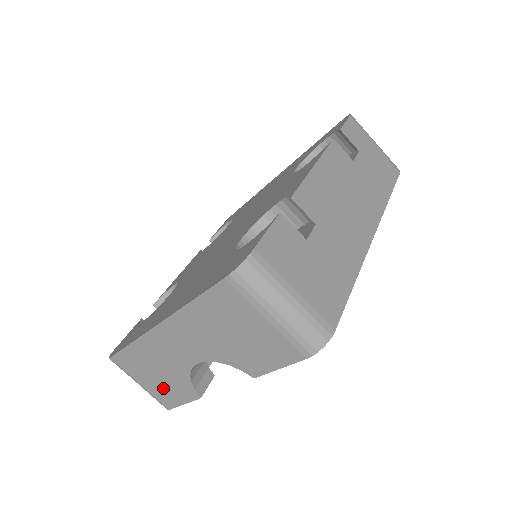
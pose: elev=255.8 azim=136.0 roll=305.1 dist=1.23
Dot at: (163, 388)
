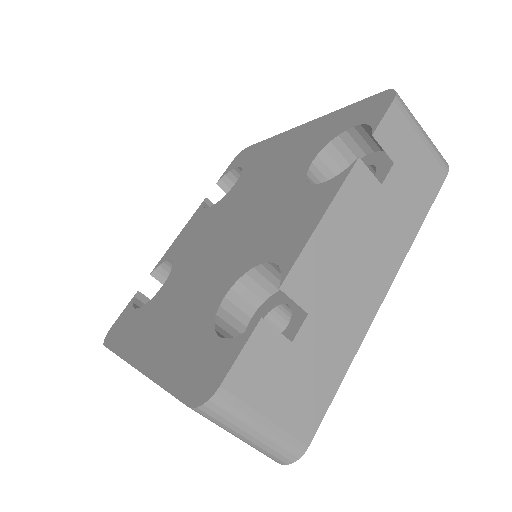
Dot at: occluded
